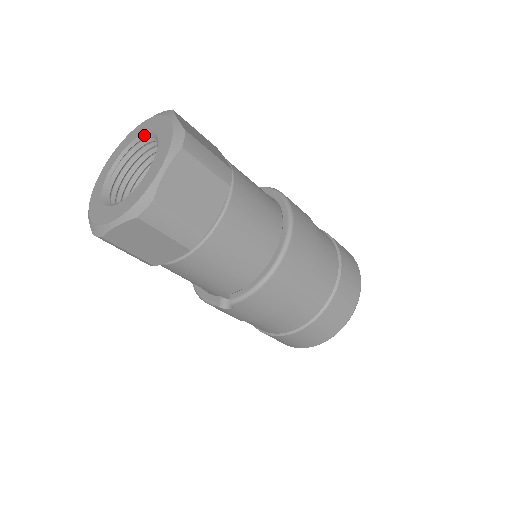
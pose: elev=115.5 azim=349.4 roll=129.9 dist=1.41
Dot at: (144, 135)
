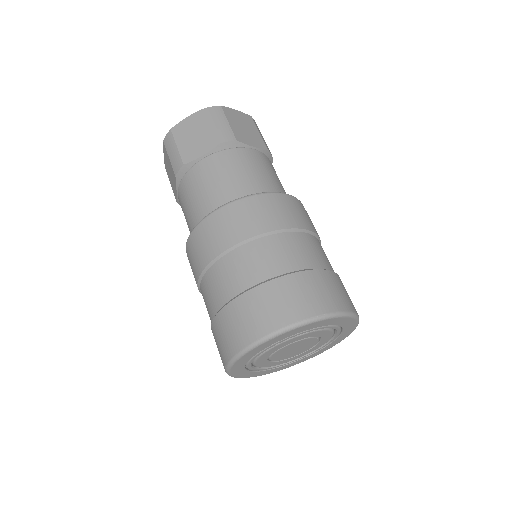
Dot at: occluded
